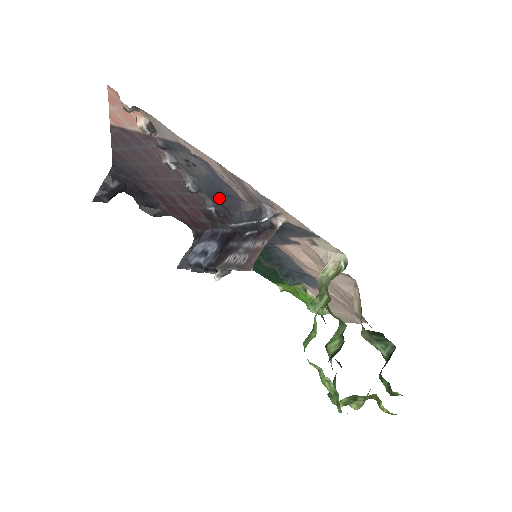
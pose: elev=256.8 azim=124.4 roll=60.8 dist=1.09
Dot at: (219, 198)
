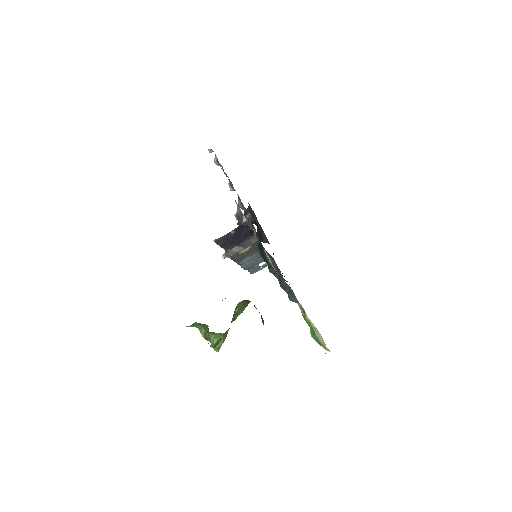
Dot at: occluded
